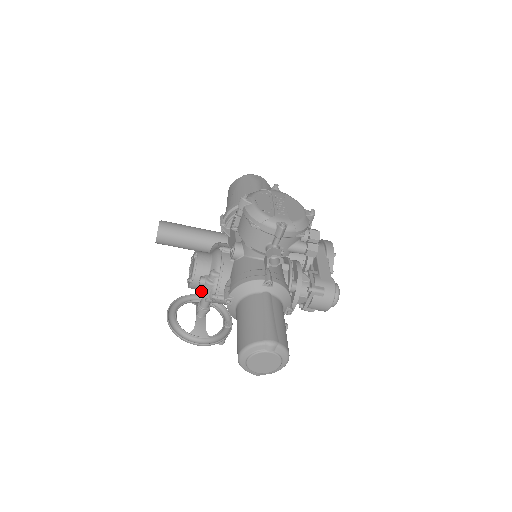
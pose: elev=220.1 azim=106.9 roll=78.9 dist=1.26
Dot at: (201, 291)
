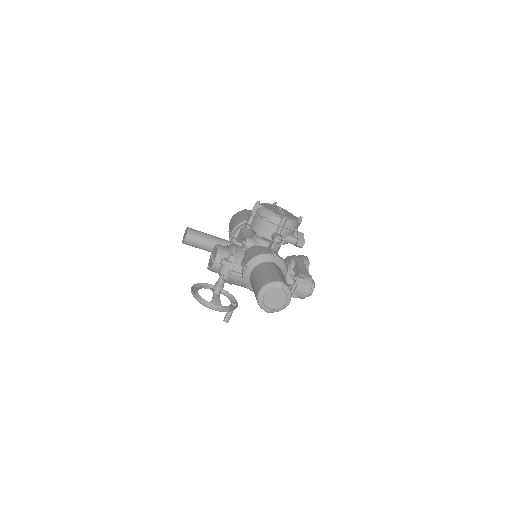
Dot at: (221, 270)
